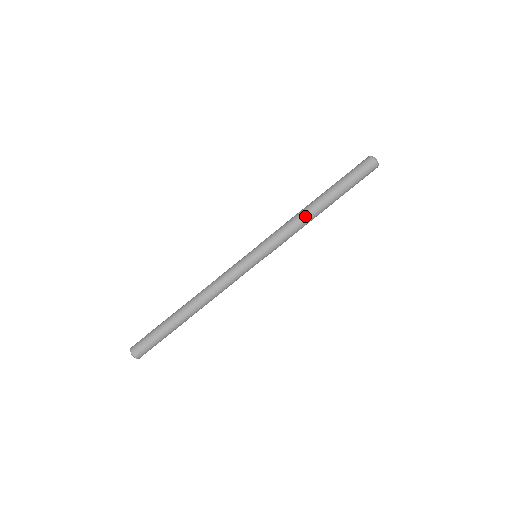
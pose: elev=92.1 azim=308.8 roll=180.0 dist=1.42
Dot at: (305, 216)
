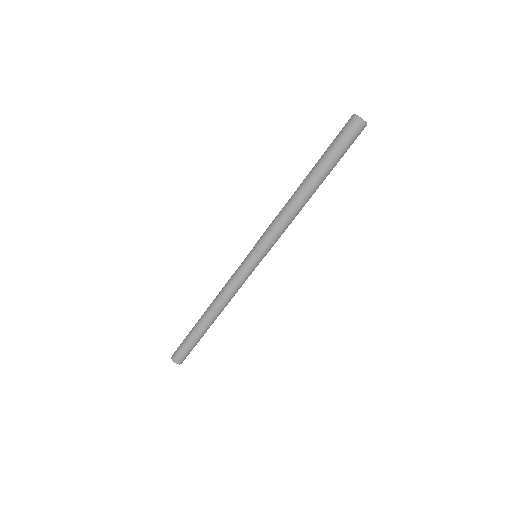
Dot at: (298, 210)
